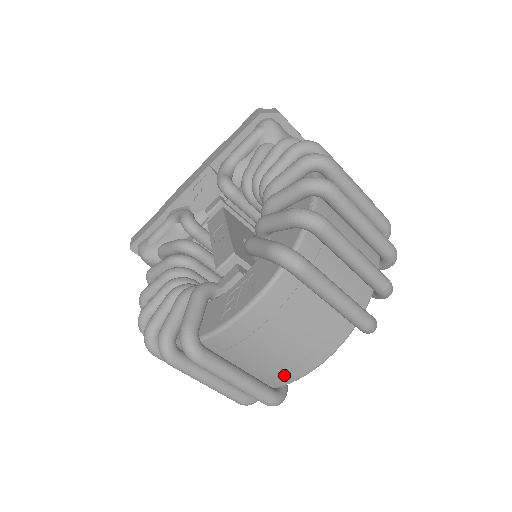
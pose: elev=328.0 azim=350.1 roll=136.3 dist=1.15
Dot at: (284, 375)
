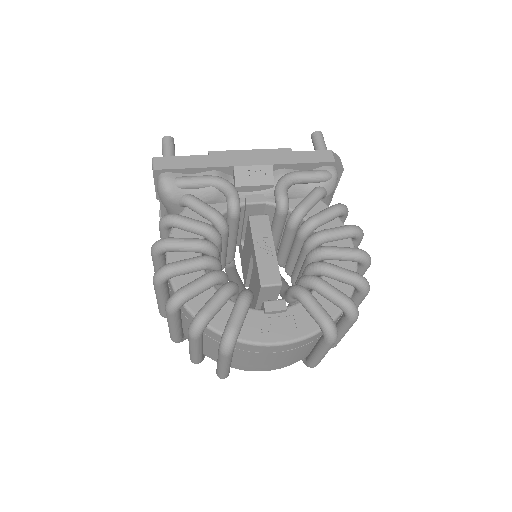
Dot at: (246, 367)
